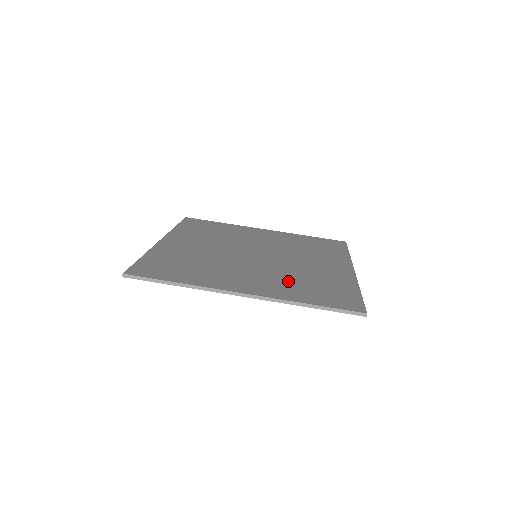
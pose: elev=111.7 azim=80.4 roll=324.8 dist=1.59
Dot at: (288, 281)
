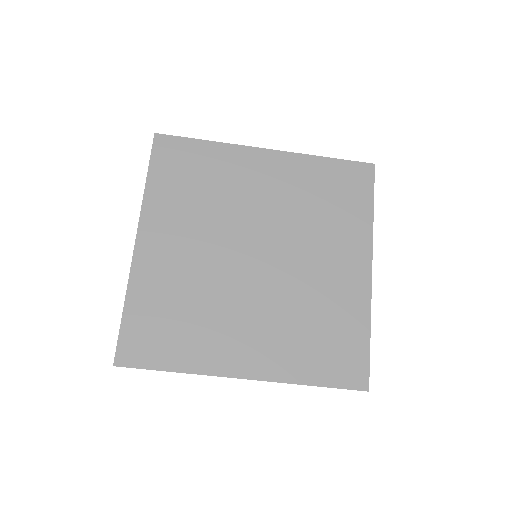
Dot at: (292, 331)
